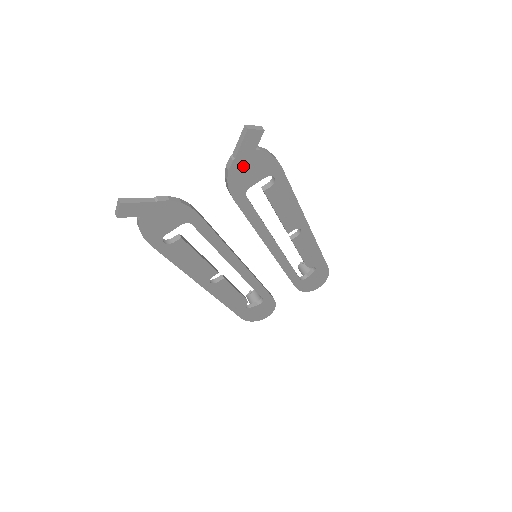
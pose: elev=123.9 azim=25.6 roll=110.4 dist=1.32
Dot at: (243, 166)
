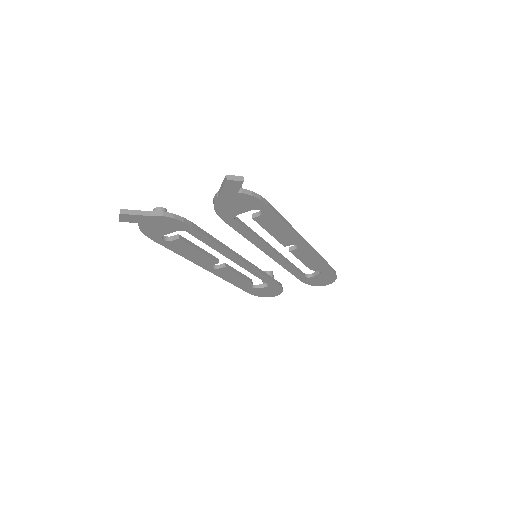
Dot at: (228, 201)
